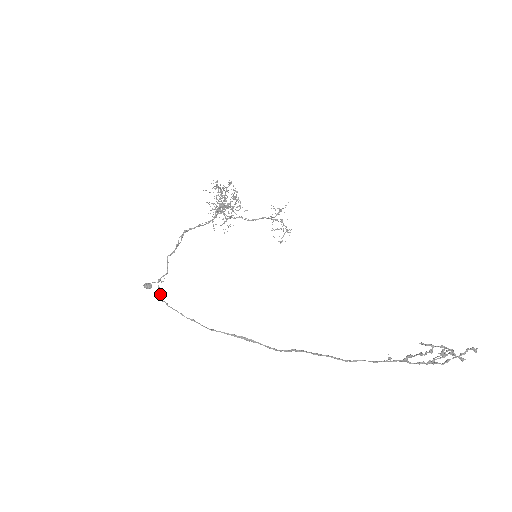
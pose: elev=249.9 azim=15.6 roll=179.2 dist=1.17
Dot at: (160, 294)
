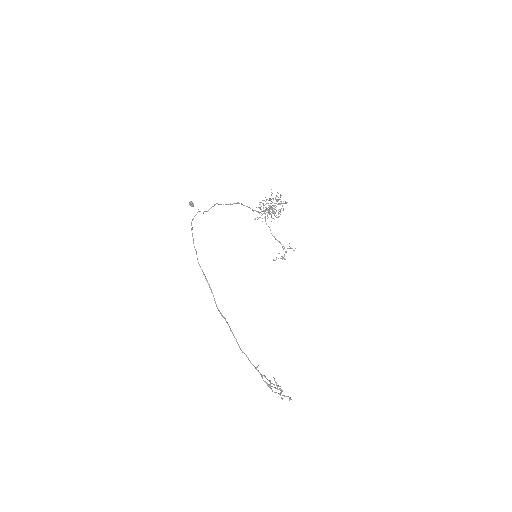
Dot at: occluded
